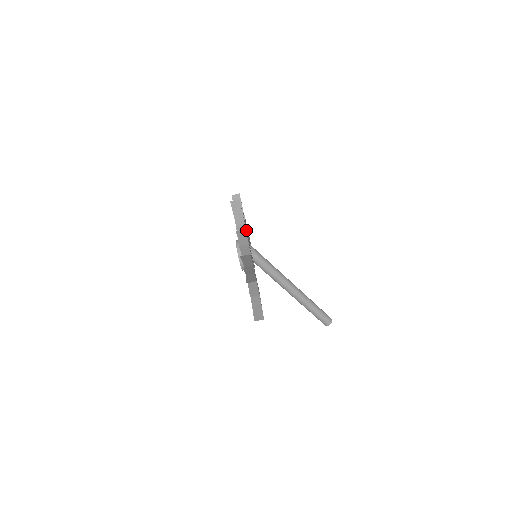
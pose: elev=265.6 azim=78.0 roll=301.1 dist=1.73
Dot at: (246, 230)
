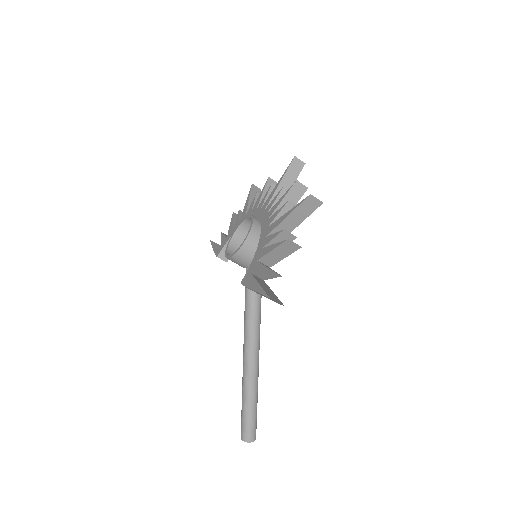
Dot at: occluded
